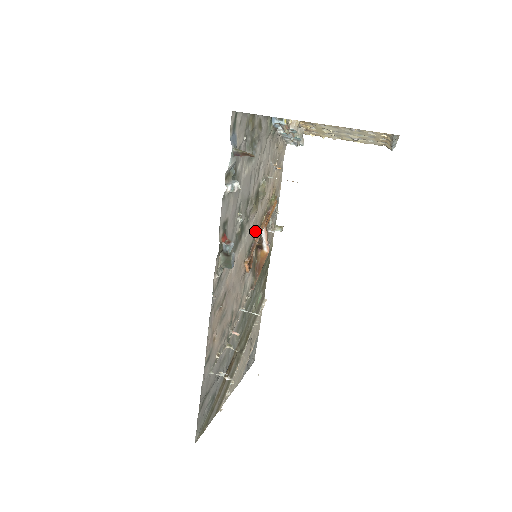
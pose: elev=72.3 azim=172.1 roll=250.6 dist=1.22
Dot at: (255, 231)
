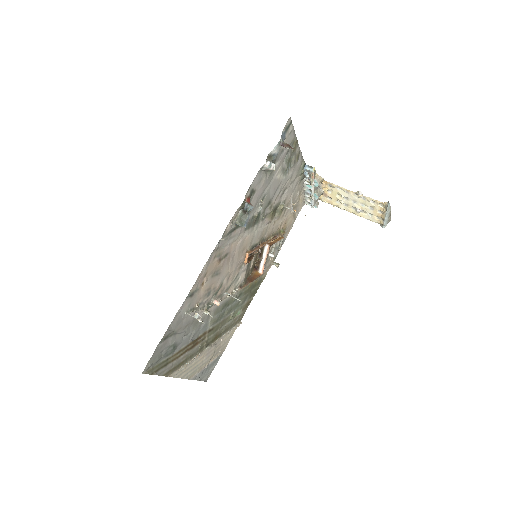
Dot at: (262, 238)
